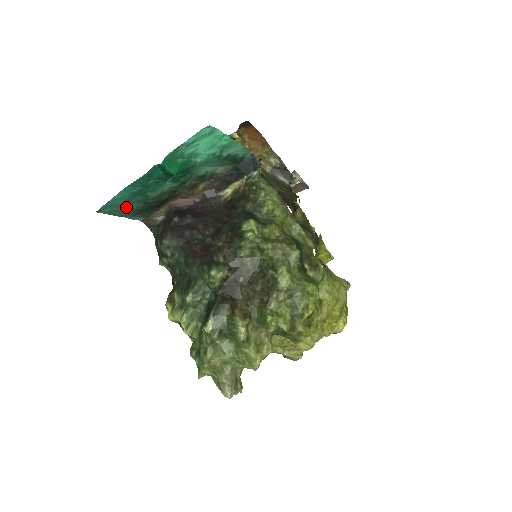
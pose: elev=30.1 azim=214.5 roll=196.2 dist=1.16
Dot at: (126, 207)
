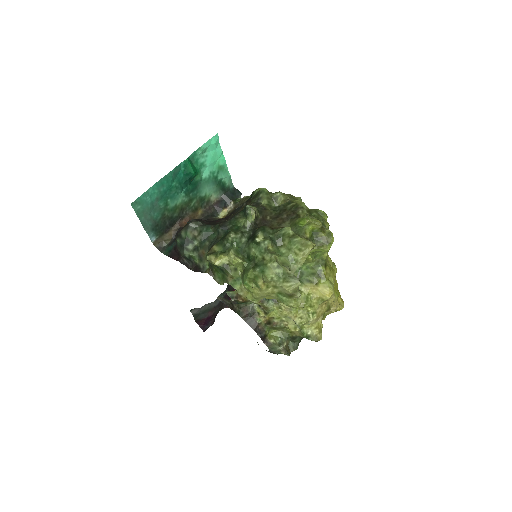
Dot at: (150, 212)
